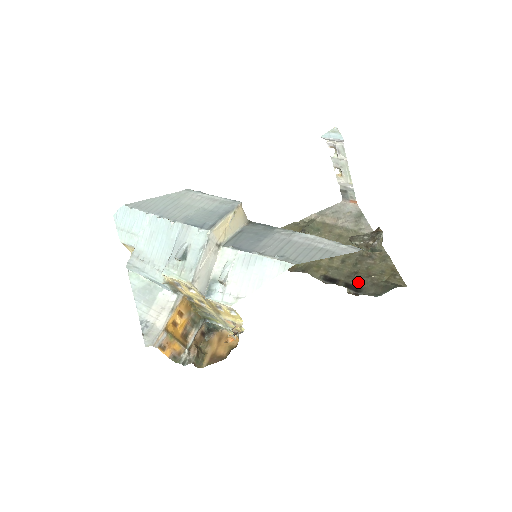
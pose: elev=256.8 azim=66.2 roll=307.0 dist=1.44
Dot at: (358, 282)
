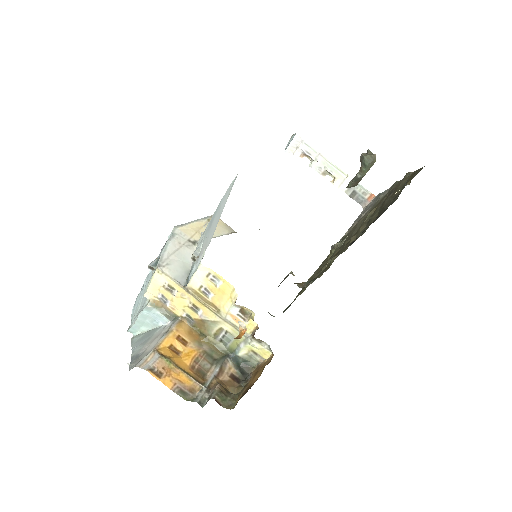
Dot at: (382, 211)
